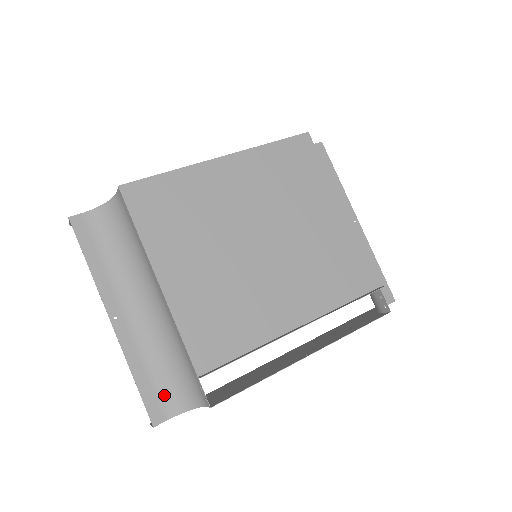
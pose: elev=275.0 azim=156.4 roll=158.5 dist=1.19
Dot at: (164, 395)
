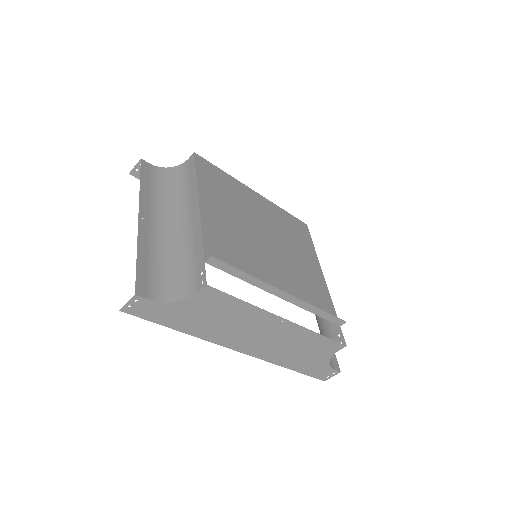
Dot at: (154, 283)
